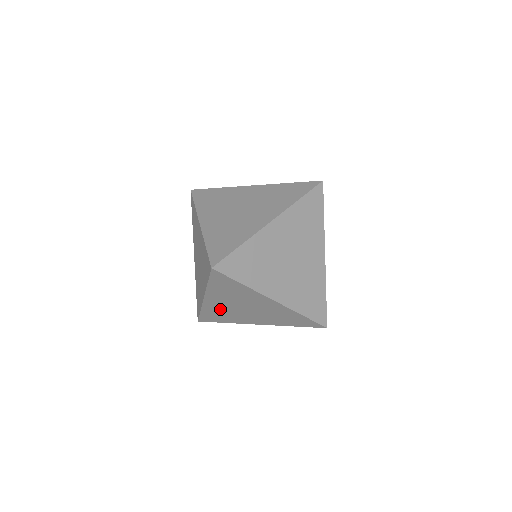
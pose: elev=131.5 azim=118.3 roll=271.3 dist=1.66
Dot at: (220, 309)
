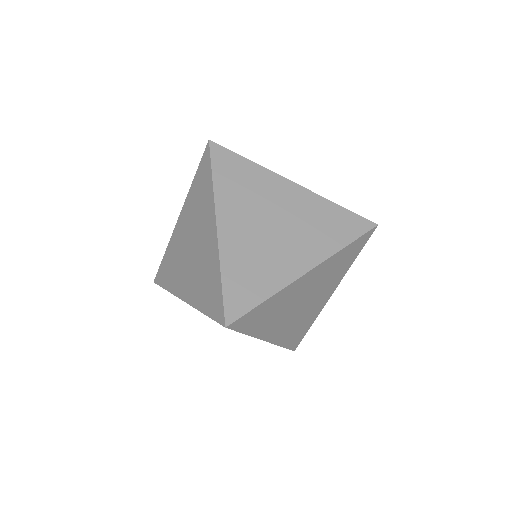
Dot at: occluded
